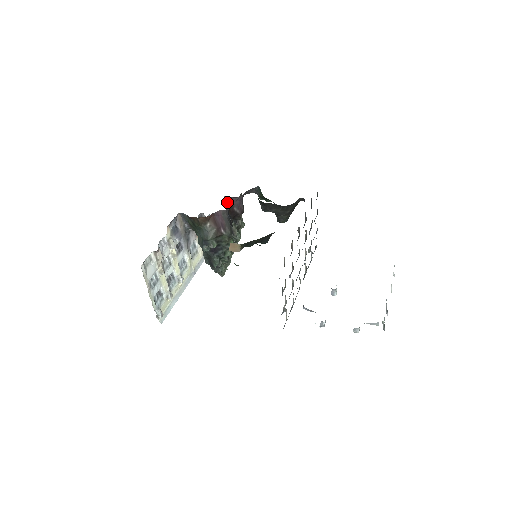
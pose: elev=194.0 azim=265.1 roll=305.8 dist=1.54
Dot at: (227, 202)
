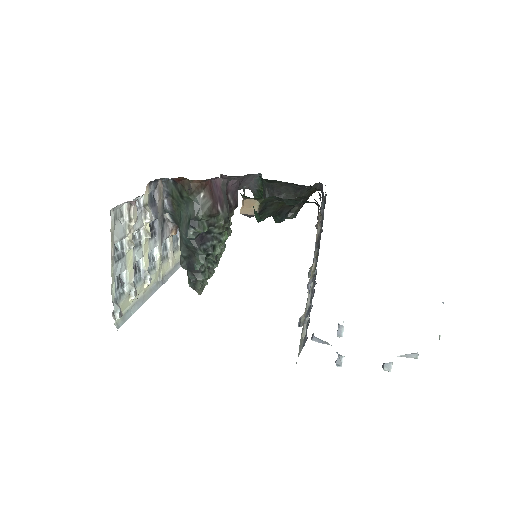
Dot at: occluded
